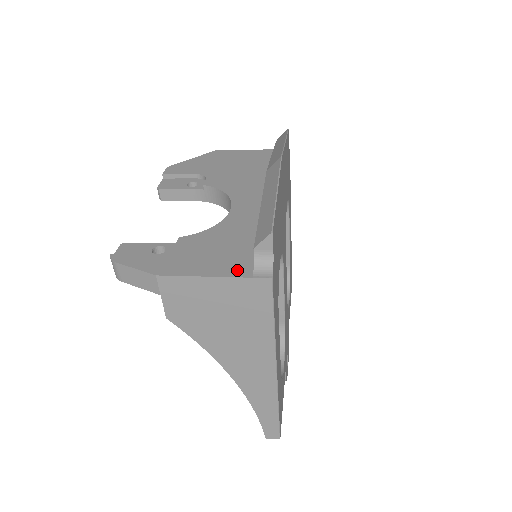
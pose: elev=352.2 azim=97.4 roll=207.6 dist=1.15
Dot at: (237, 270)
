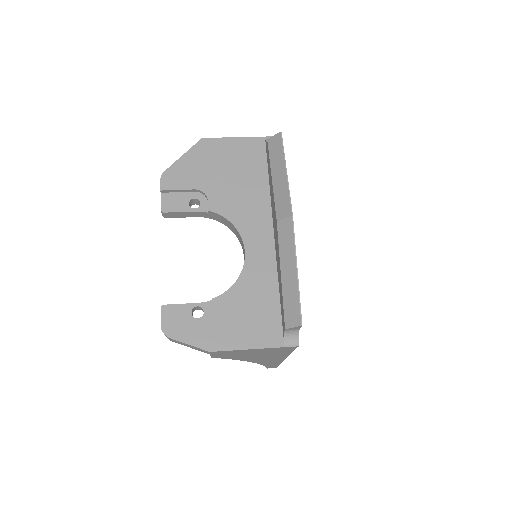
Dot at: (271, 339)
